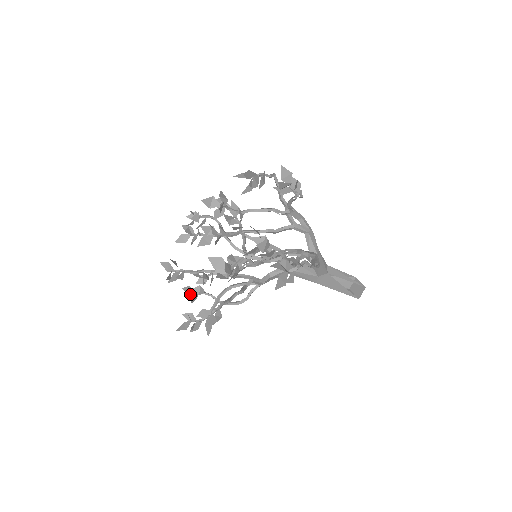
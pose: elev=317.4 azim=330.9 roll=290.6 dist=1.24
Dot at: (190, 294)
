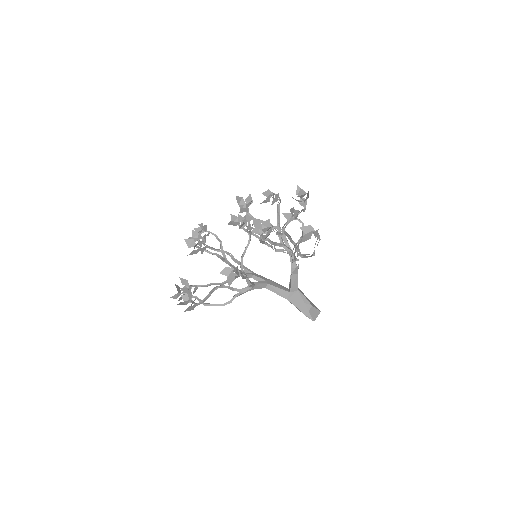
Dot at: (179, 292)
